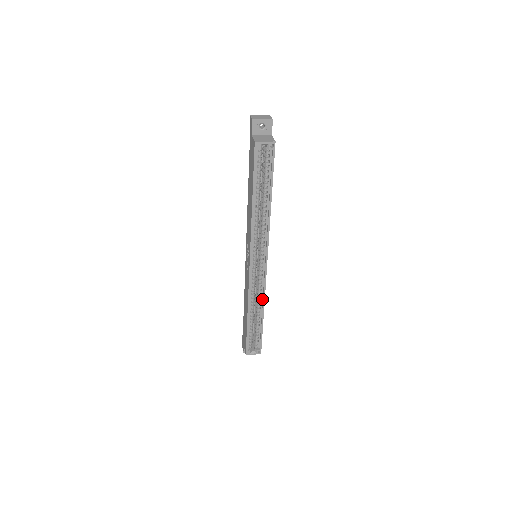
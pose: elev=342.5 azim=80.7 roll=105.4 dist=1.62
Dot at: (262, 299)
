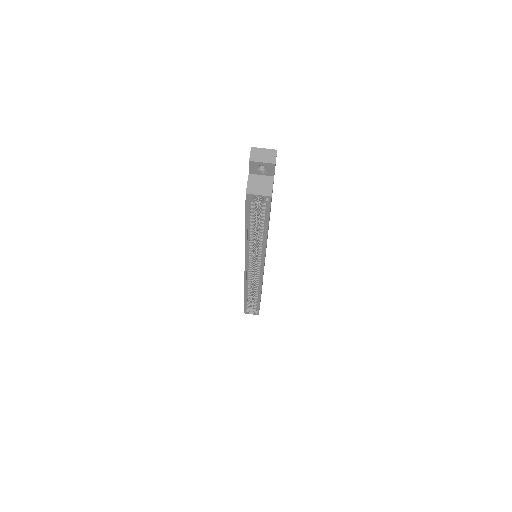
Dot at: (259, 288)
